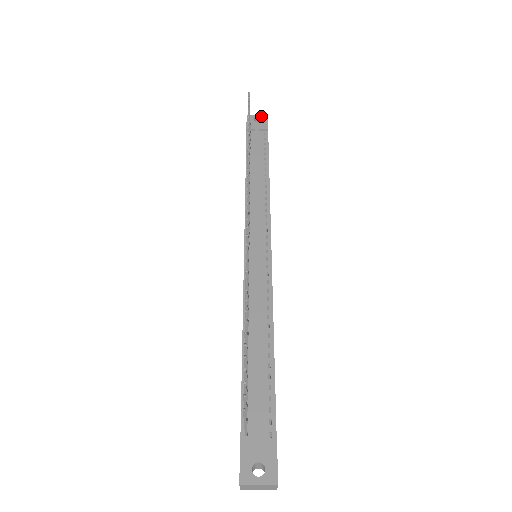
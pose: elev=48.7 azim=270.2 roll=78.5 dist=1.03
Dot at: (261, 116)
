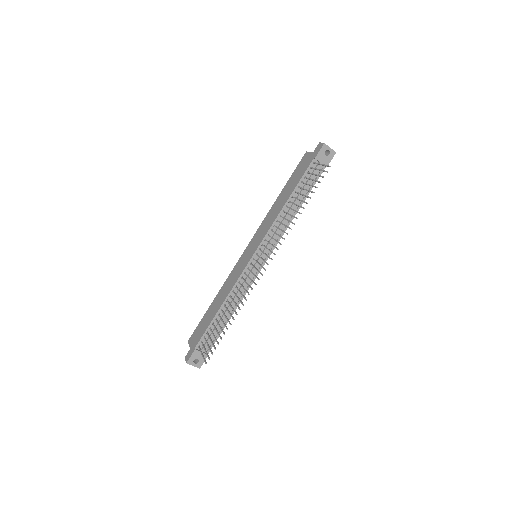
Dot at: (332, 151)
